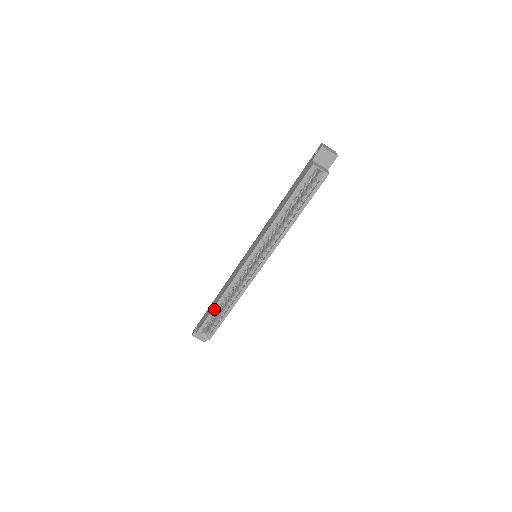
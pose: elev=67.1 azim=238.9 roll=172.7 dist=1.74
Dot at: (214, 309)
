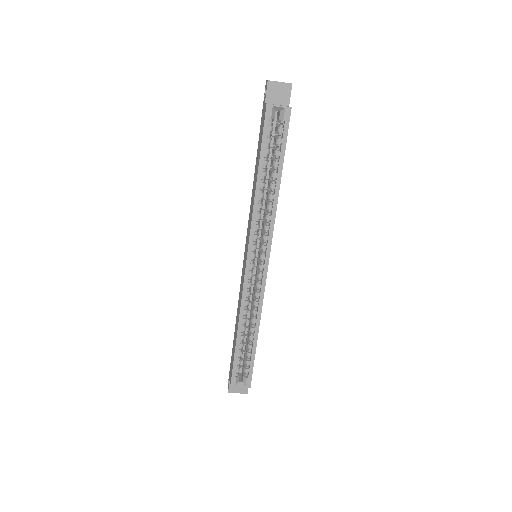
Dot at: (237, 345)
